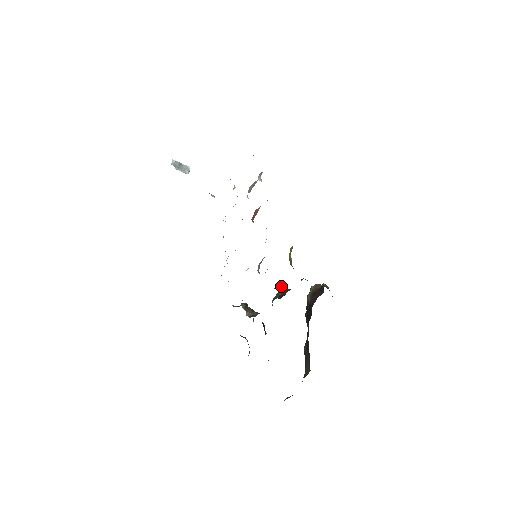
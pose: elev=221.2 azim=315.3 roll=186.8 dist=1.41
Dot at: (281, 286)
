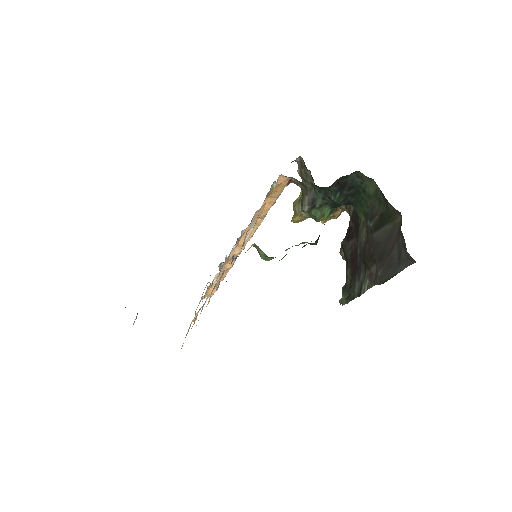
Dot at: occluded
